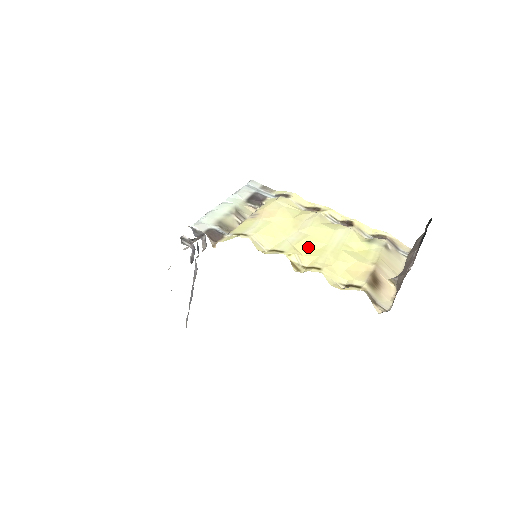
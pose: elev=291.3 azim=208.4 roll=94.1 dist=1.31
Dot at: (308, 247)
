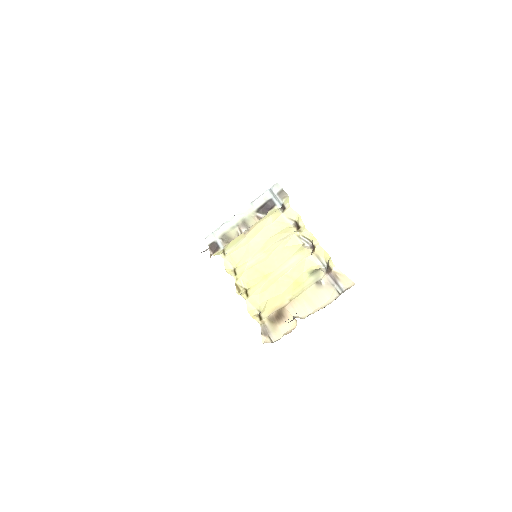
Dot at: (257, 272)
